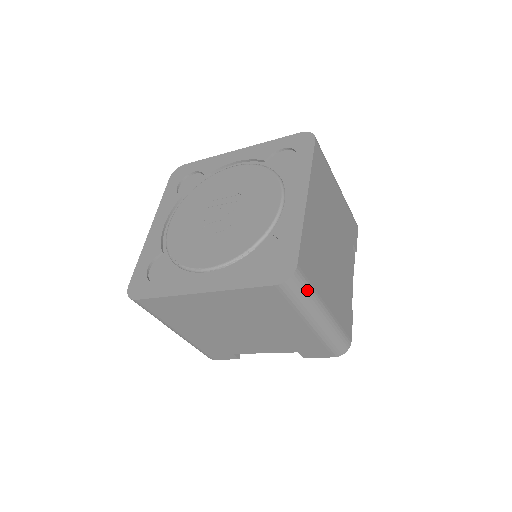
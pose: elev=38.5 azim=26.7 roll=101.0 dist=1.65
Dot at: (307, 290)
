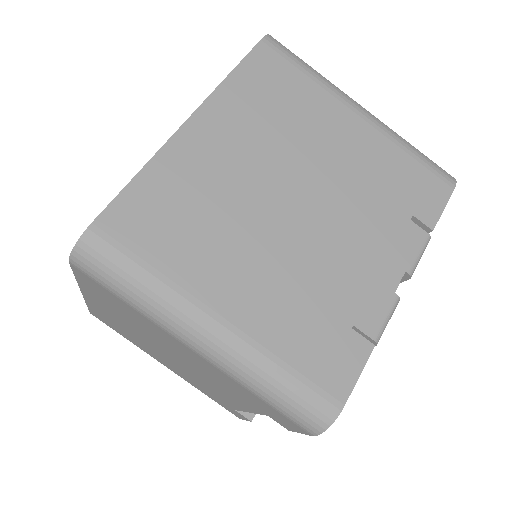
Dot at: (132, 273)
